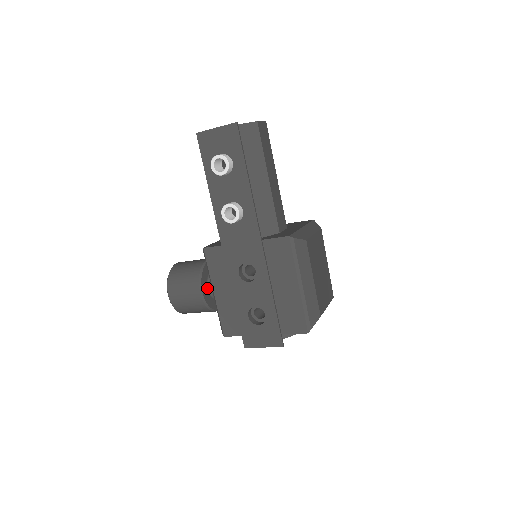
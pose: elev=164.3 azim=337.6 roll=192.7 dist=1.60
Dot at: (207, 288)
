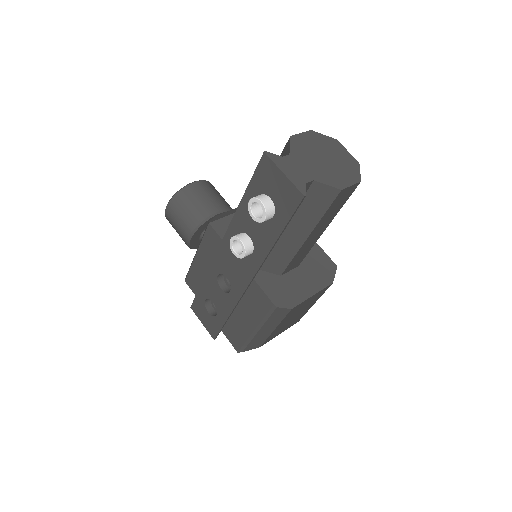
Dot at: (200, 235)
